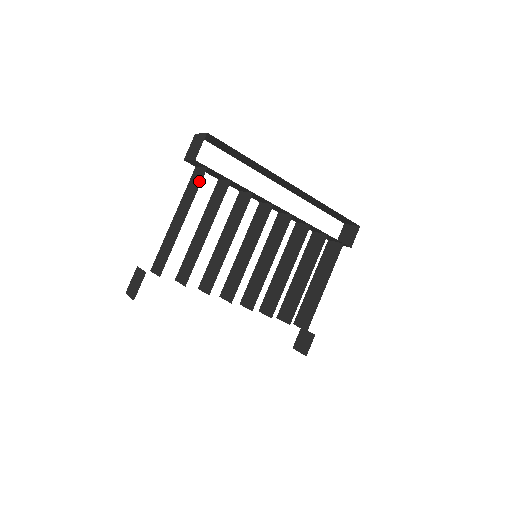
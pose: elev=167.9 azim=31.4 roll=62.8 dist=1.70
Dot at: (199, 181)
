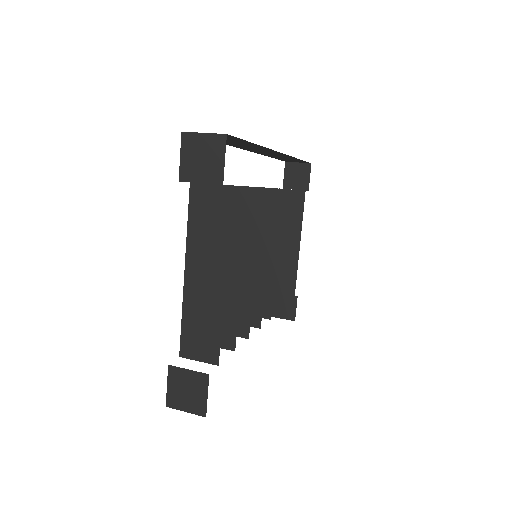
Dot at: (223, 210)
